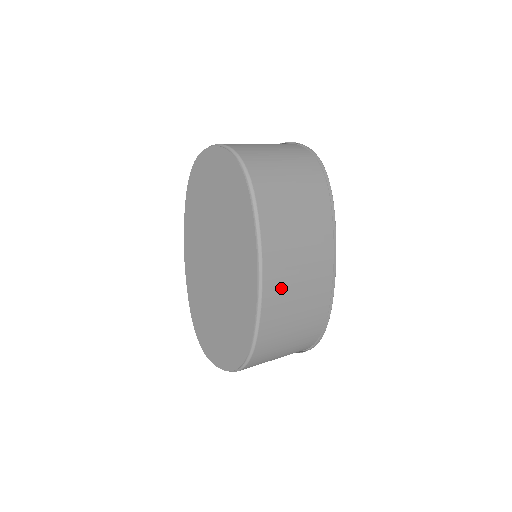
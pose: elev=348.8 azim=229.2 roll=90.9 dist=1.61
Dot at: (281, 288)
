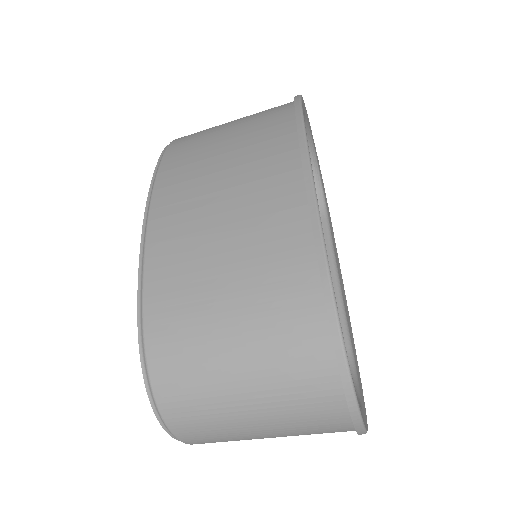
Dot at: (184, 226)
